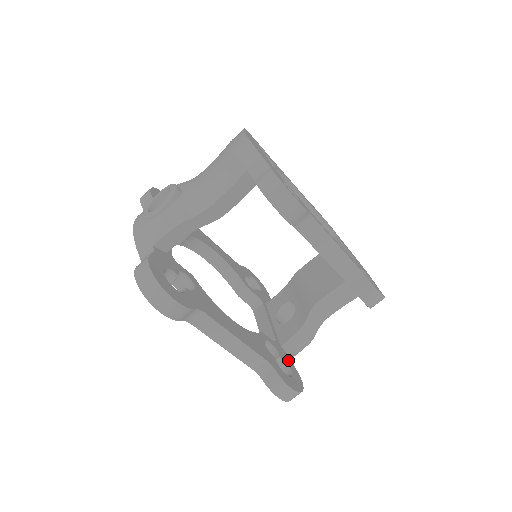
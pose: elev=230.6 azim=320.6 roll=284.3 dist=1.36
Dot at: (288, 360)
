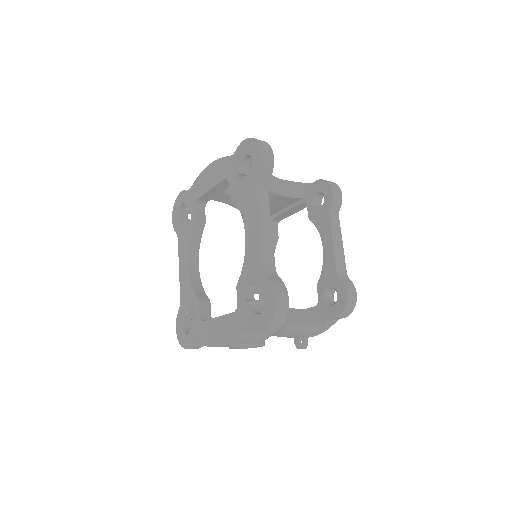
Dot at: occluded
